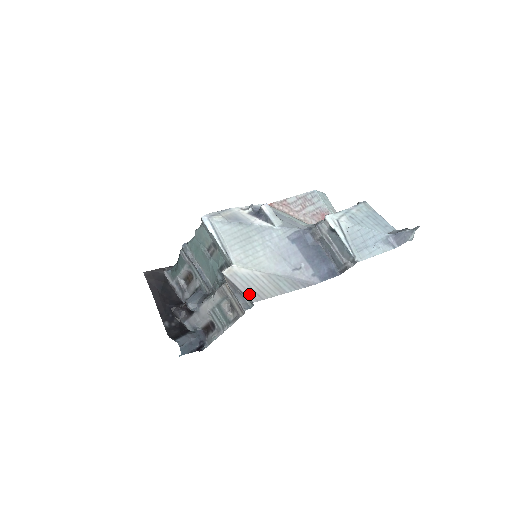
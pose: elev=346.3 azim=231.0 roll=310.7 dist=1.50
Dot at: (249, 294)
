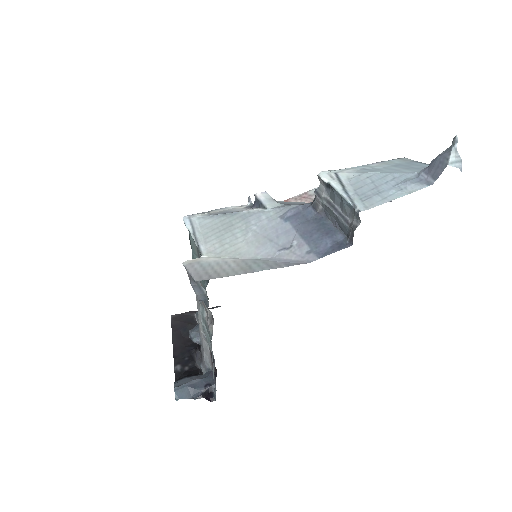
Dot at: (197, 275)
